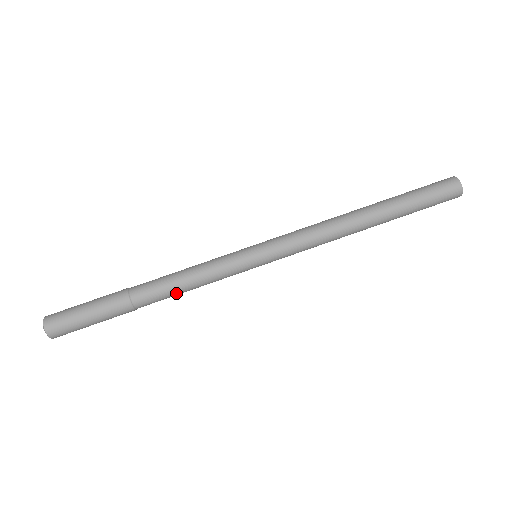
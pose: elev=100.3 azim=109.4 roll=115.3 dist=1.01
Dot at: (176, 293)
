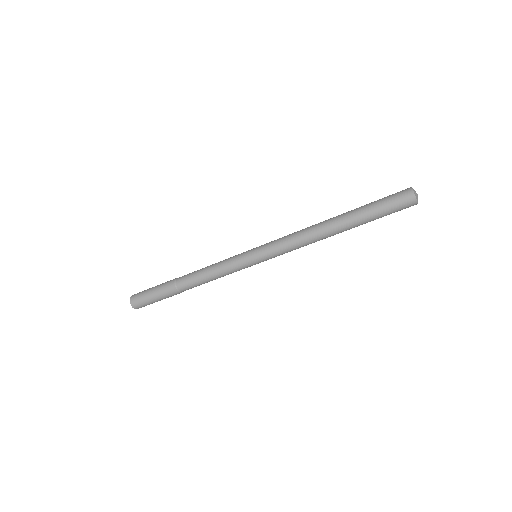
Dot at: (207, 282)
